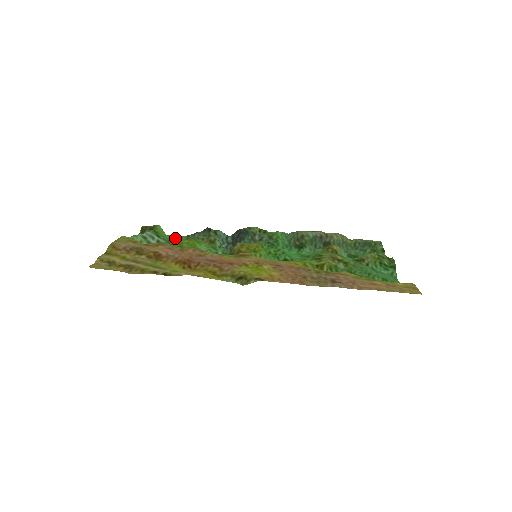
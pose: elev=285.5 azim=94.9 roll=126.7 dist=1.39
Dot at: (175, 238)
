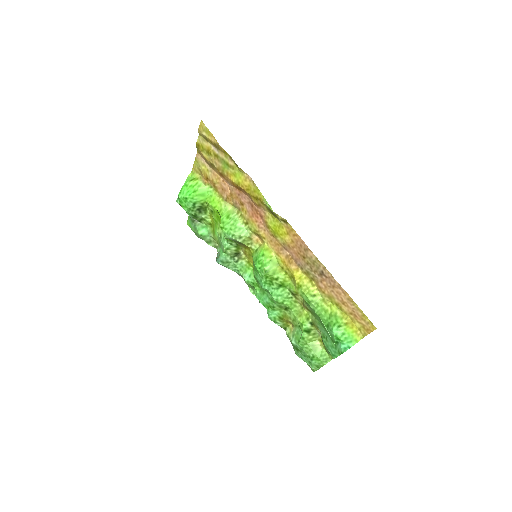
Dot at: (191, 228)
